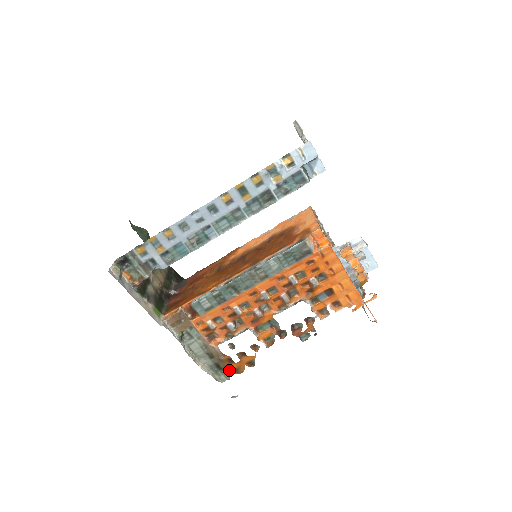
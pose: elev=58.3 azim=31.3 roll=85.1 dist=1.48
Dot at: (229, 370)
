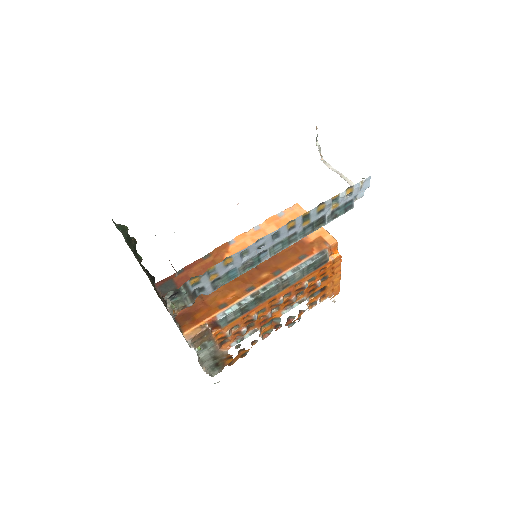
Dot at: (224, 365)
